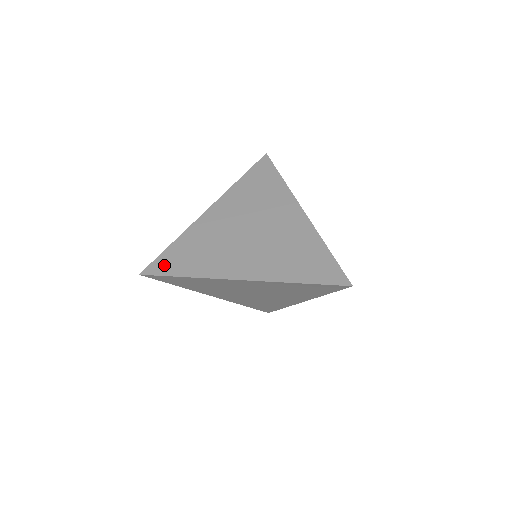
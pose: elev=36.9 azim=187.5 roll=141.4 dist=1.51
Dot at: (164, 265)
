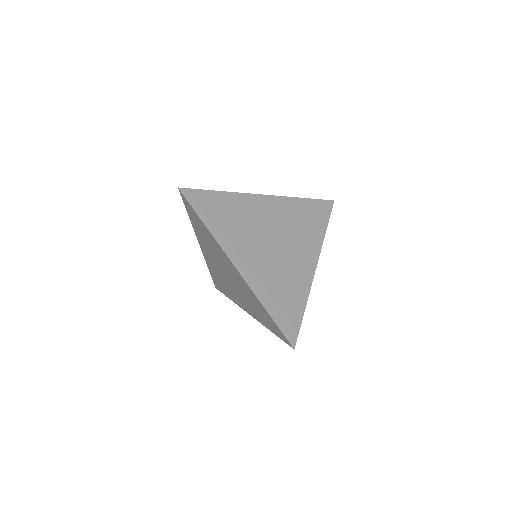
Dot at: (200, 200)
